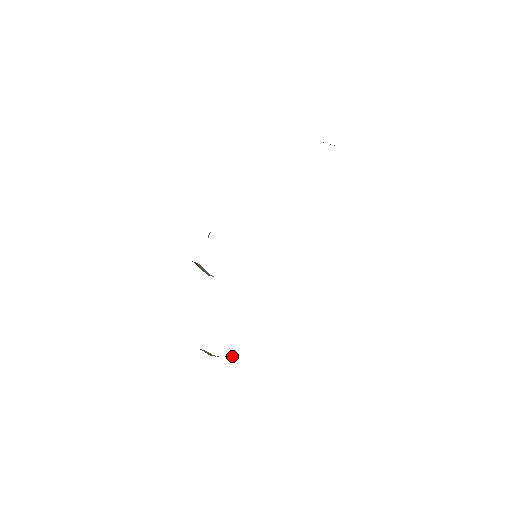
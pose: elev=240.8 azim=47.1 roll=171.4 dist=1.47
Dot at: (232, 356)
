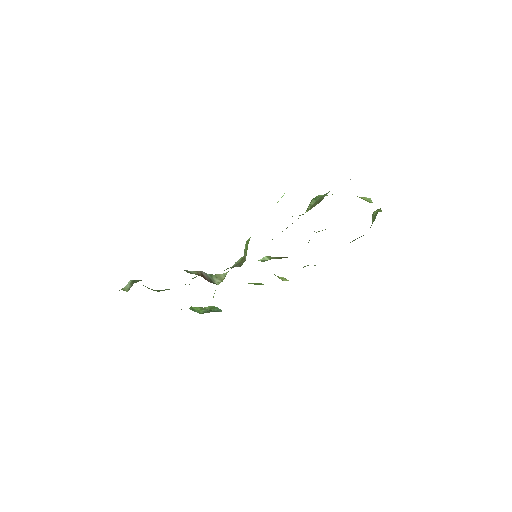
Dot at: (220, 310)
